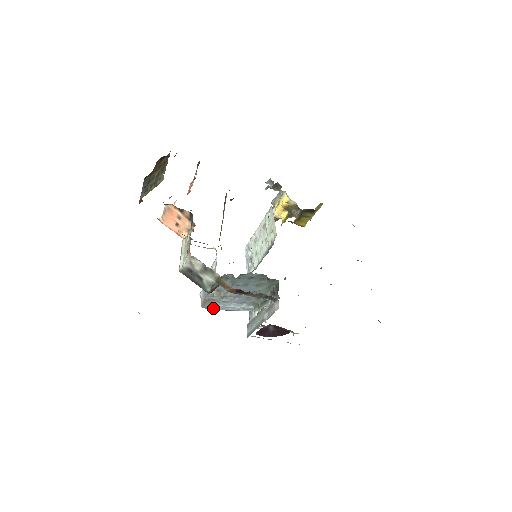
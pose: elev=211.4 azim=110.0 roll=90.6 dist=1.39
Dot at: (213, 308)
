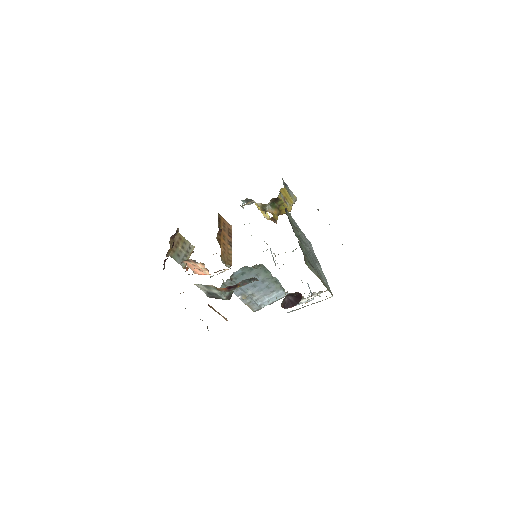
Dot at: (260, 308)
